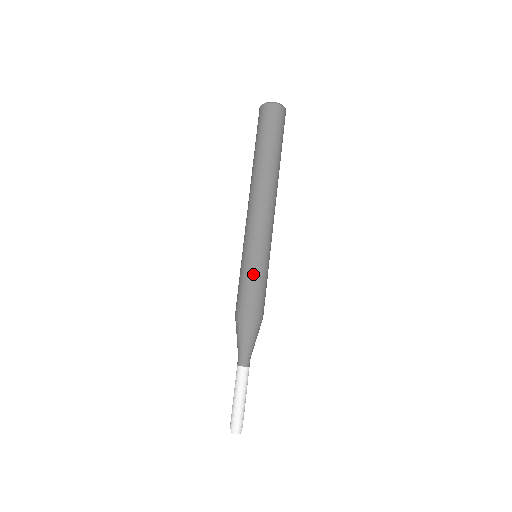
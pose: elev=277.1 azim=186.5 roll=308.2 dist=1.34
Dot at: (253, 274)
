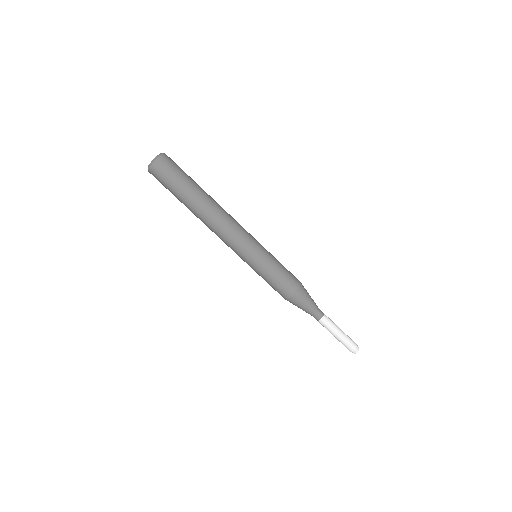
Dot at: (266, 272)
